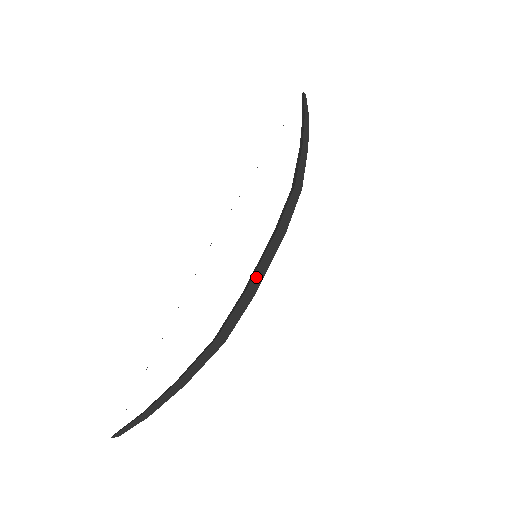
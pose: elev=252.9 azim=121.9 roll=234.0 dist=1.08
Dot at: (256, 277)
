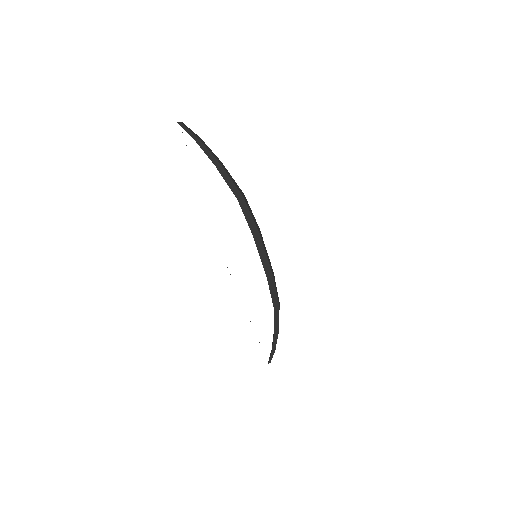
Dot at: (266, 269)
